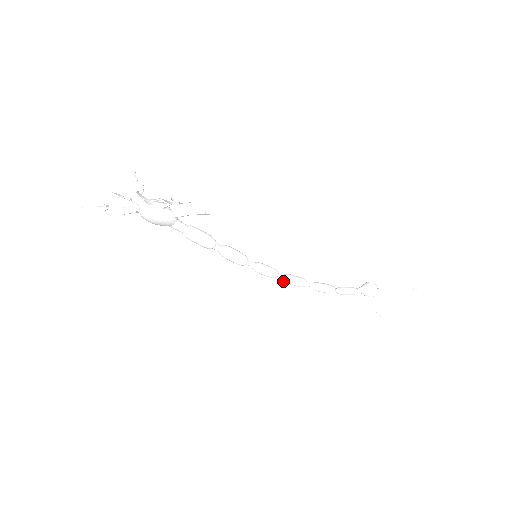
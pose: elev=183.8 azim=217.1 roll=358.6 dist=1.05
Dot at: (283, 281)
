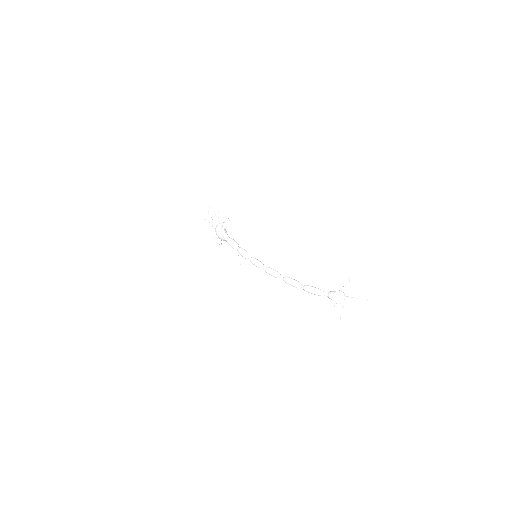
Dot at: (265, 271)
